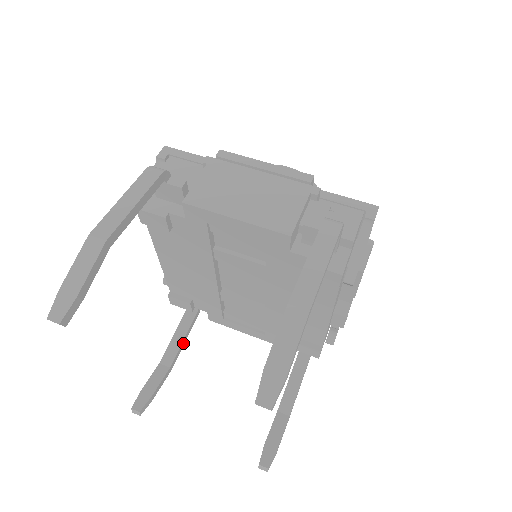
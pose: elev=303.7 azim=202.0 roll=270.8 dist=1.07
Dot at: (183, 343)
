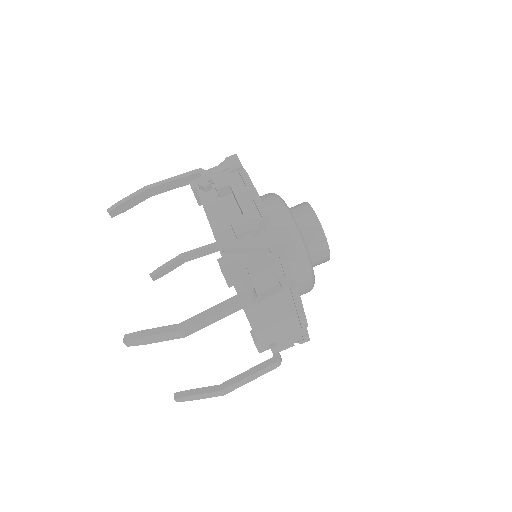
Dot at: (172, 187)
